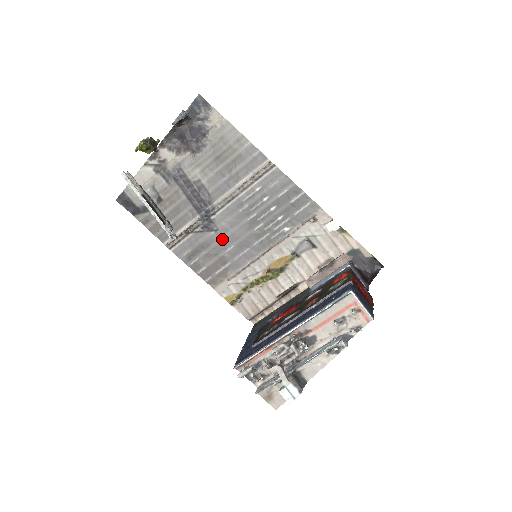
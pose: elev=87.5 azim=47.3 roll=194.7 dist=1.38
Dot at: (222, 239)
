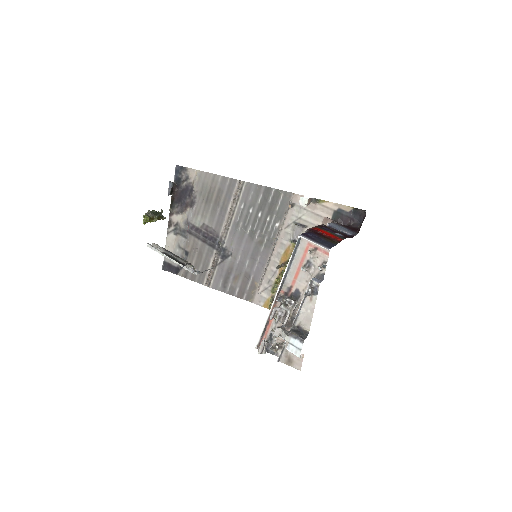
Dot at: (238, 259)
